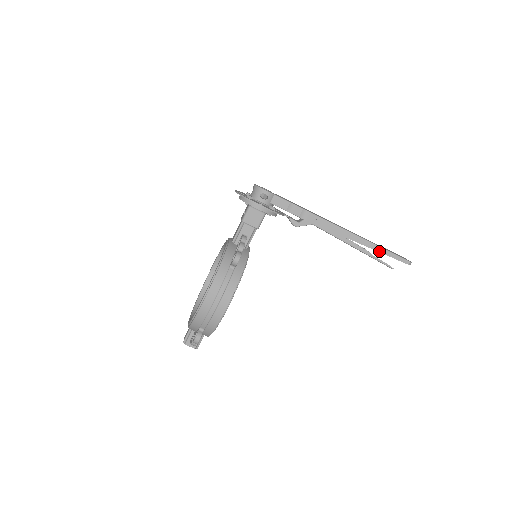
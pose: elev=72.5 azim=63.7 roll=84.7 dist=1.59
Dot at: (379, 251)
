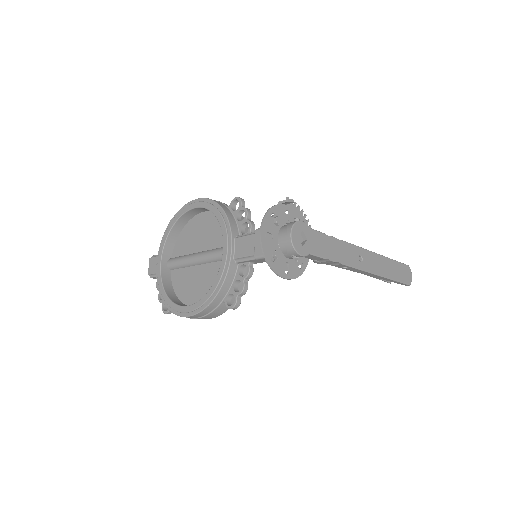
Dot at: (388, 280)
